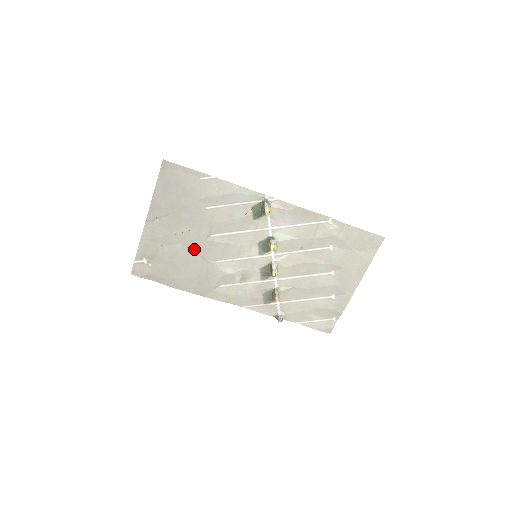
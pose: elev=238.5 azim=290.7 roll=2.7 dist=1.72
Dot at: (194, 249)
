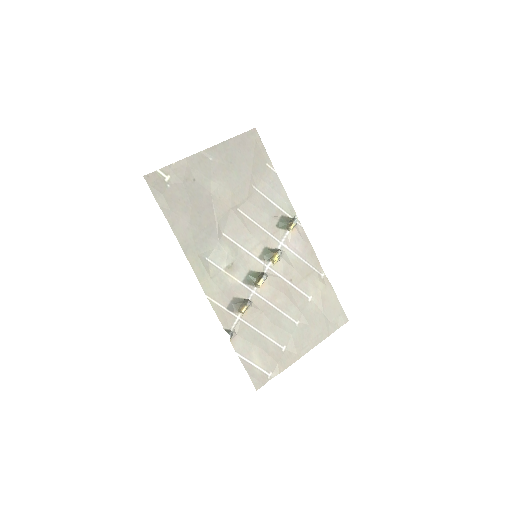
Dot at: (216, 206)
